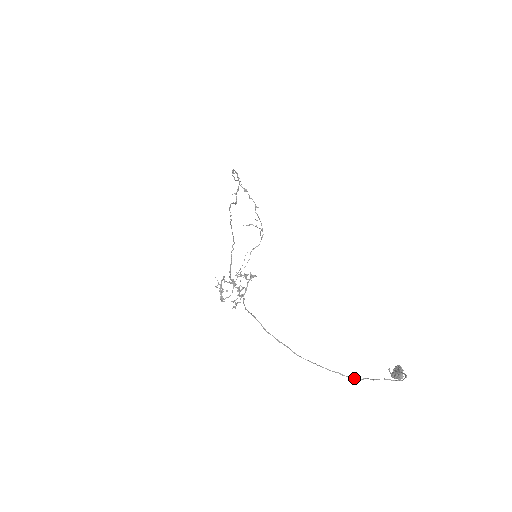
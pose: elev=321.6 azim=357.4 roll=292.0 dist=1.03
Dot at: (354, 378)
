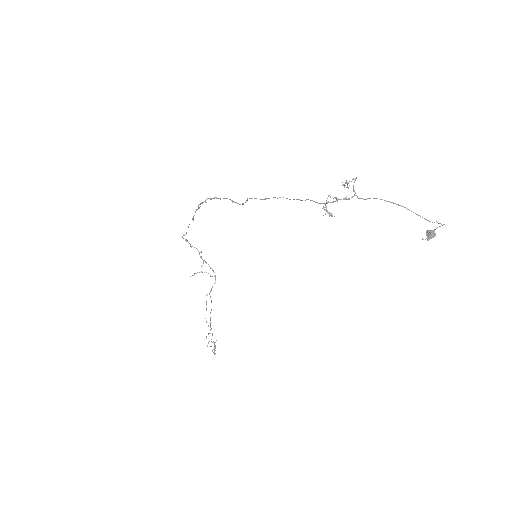
Dot at: (434, 222)
